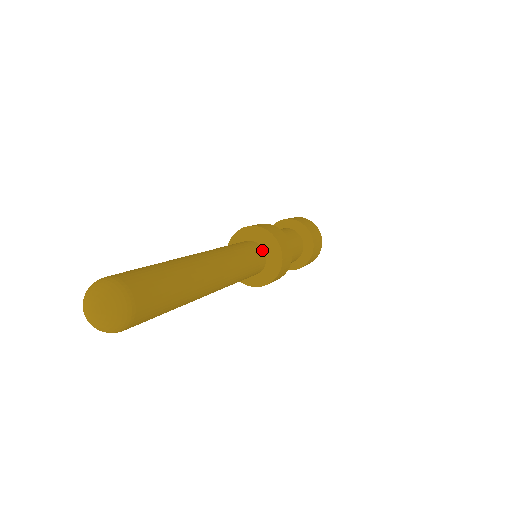
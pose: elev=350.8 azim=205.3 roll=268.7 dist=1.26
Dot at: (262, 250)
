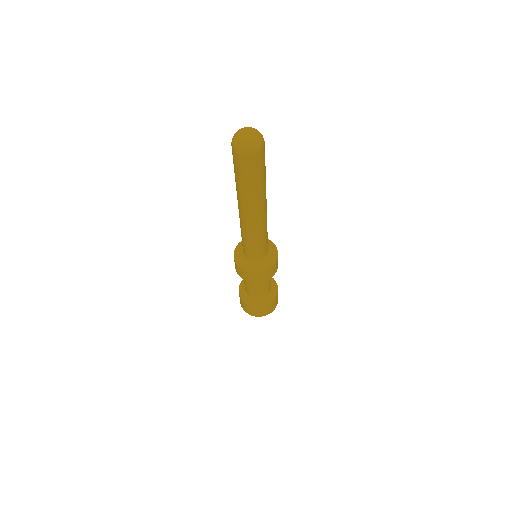
Dot at: occluded
